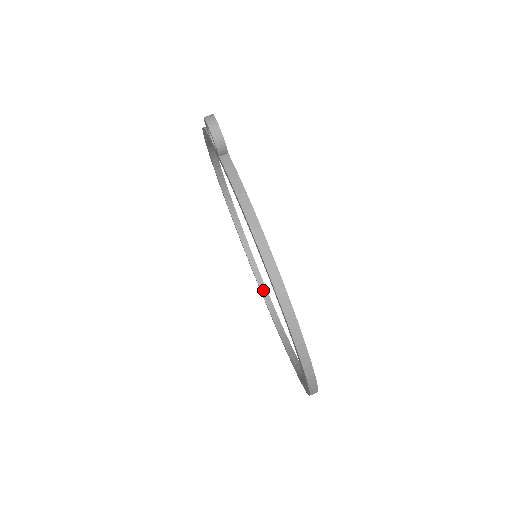
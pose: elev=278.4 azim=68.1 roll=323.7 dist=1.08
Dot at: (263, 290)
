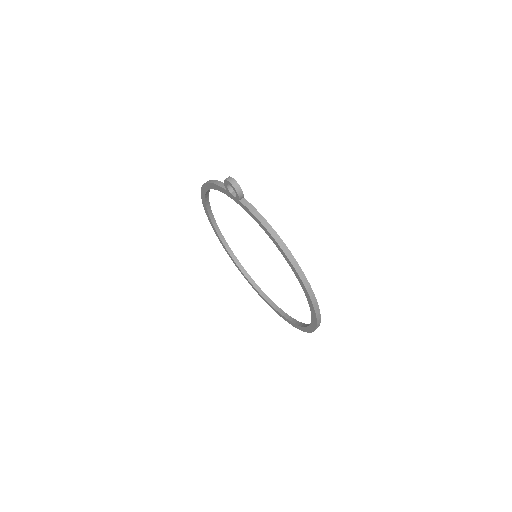
Dot at: (251, 281)
